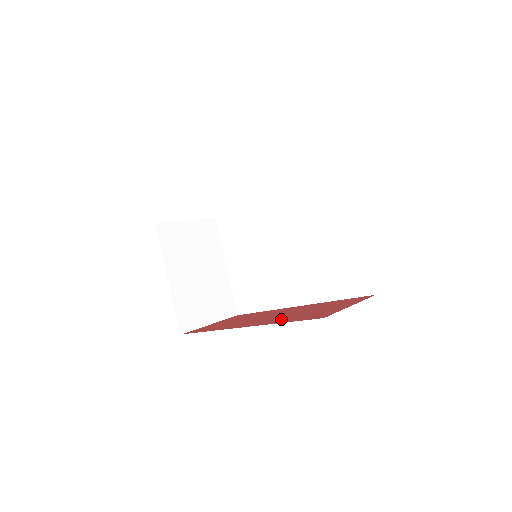
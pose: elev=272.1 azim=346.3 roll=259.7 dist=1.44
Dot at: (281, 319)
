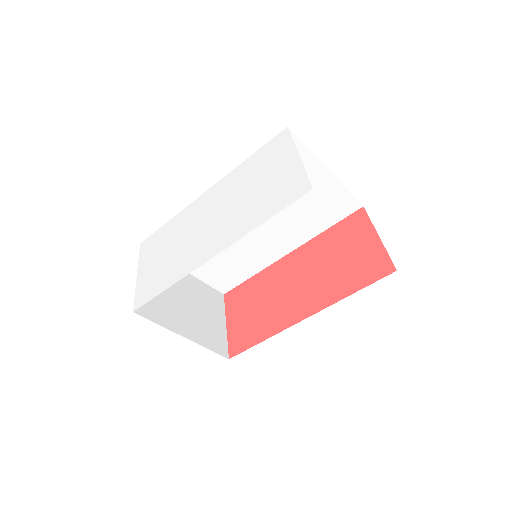
Dot at: (333, 288)
